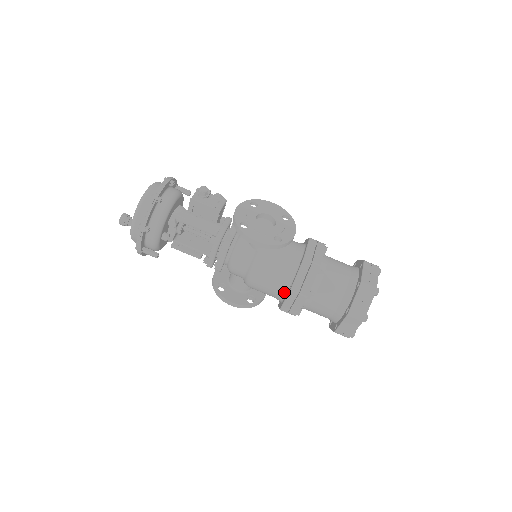
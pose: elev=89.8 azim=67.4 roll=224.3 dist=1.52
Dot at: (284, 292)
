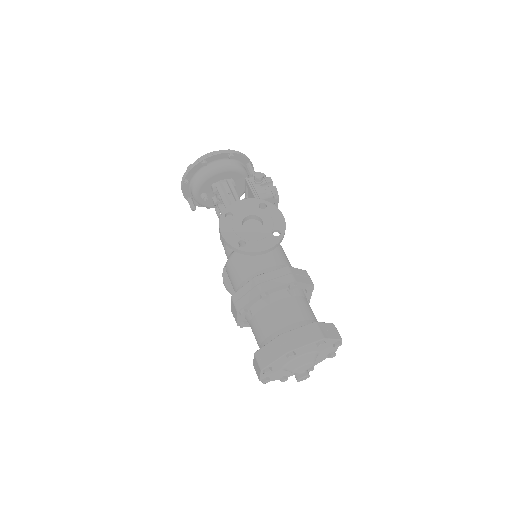
Dot at: occluded
